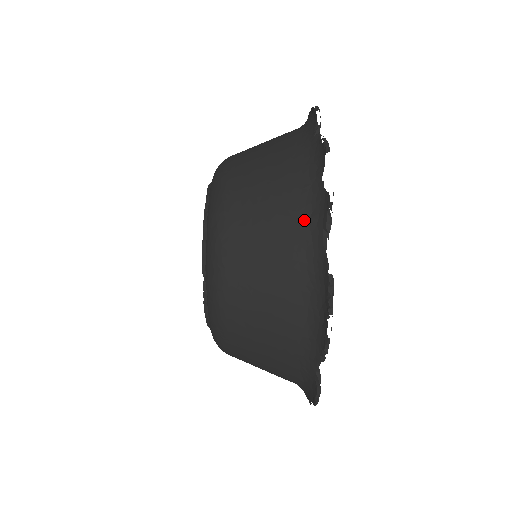
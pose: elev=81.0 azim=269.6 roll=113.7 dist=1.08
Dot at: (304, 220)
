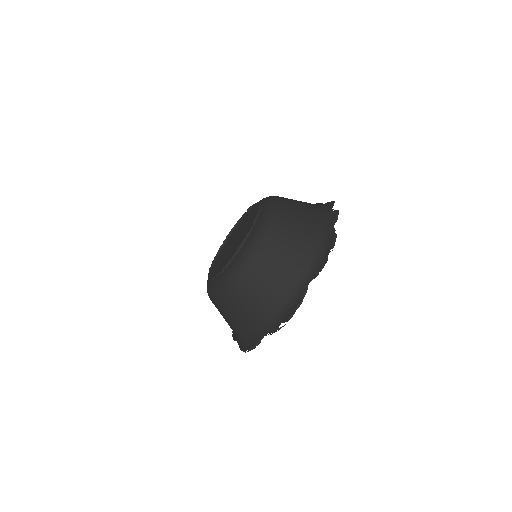
Dot at: (322, 217)
